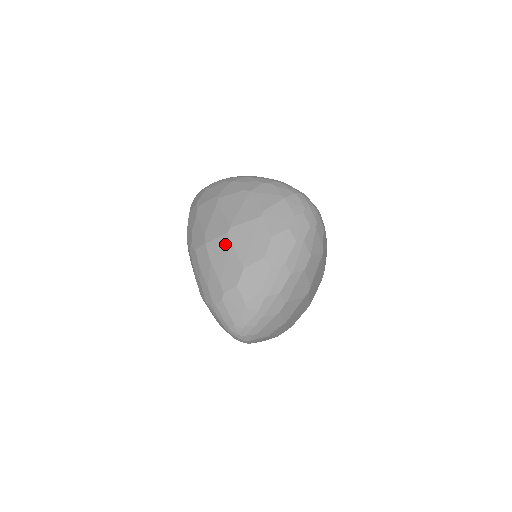
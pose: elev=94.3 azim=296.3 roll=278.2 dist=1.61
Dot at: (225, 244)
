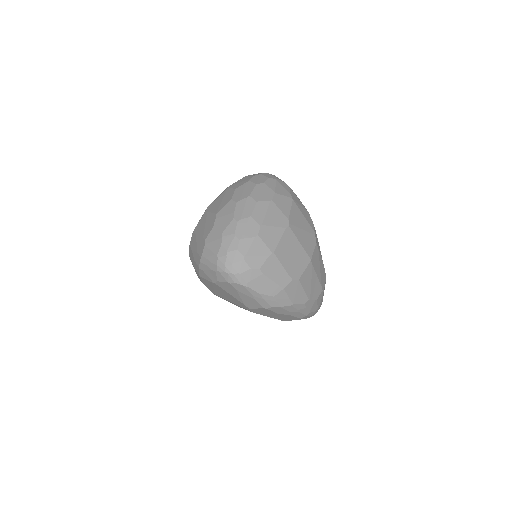
Dot at: (204, 217)
